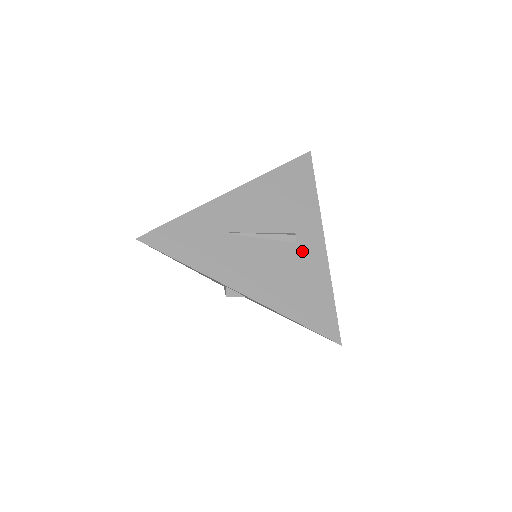
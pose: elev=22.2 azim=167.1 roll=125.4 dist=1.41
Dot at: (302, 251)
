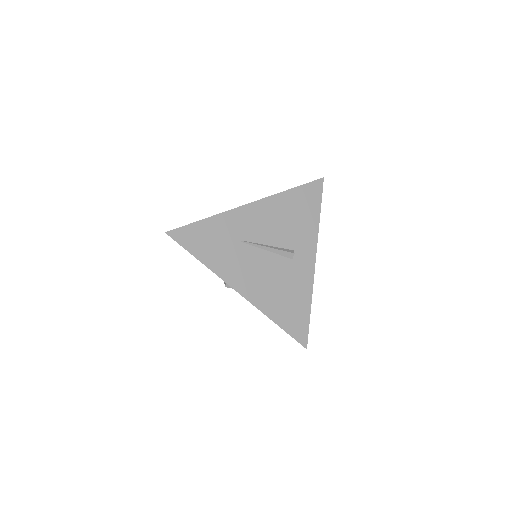
Dot at: (296, 267)
